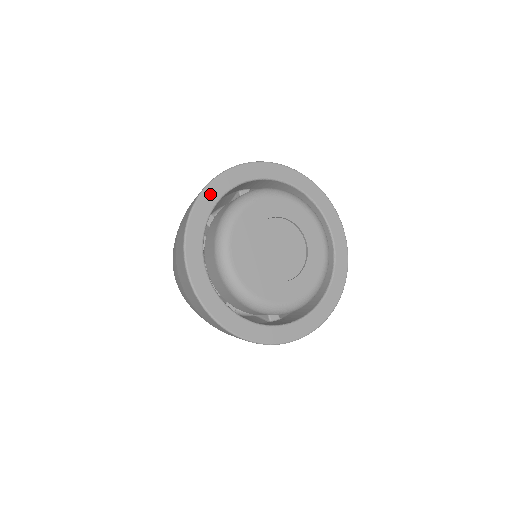
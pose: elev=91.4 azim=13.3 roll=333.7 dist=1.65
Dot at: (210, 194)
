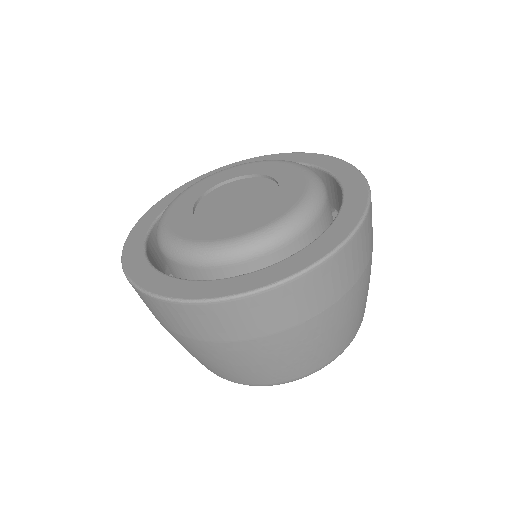
Dot at: occluded
